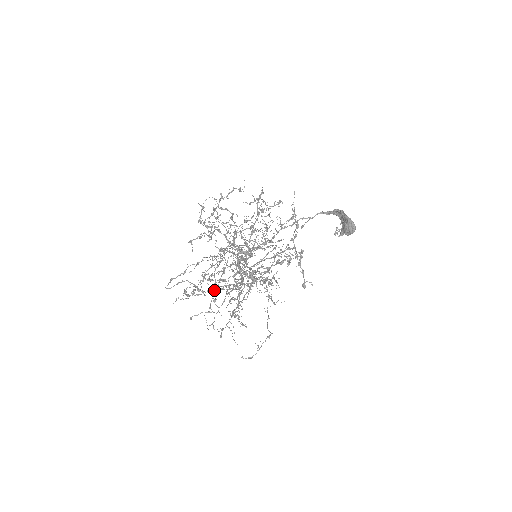
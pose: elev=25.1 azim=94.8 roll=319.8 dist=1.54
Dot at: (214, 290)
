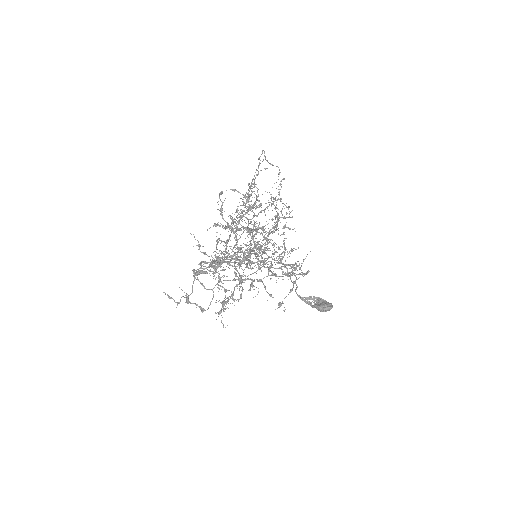
Dot at: occluded
